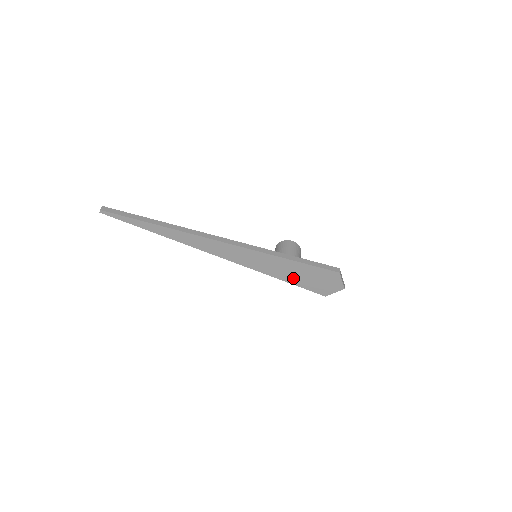
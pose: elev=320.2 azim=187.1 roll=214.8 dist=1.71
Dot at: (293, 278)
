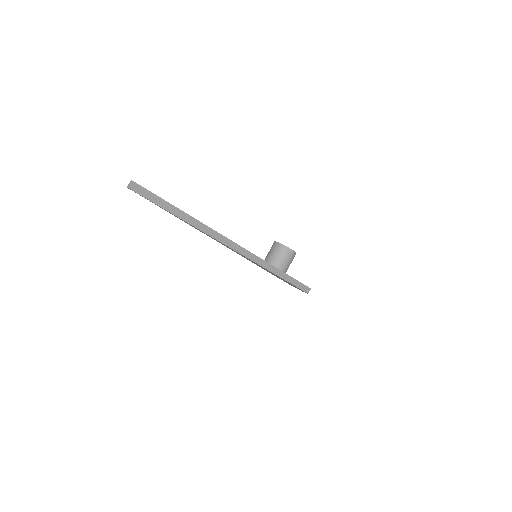
Dot at: (273, 274)
